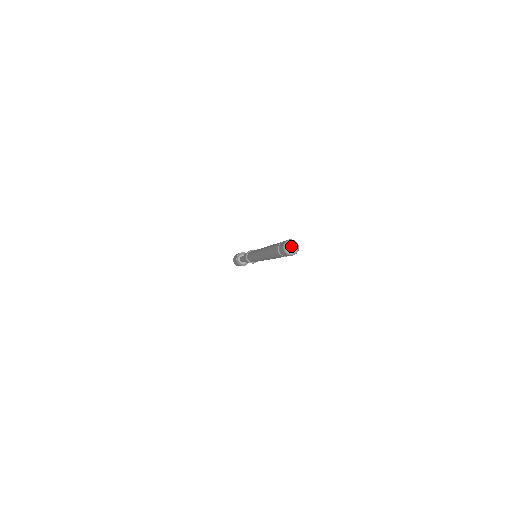
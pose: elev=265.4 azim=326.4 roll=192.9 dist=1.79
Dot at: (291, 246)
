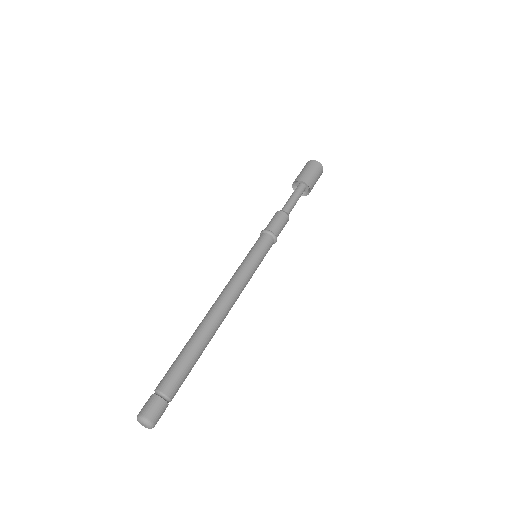
Dot at: (143, 425)
